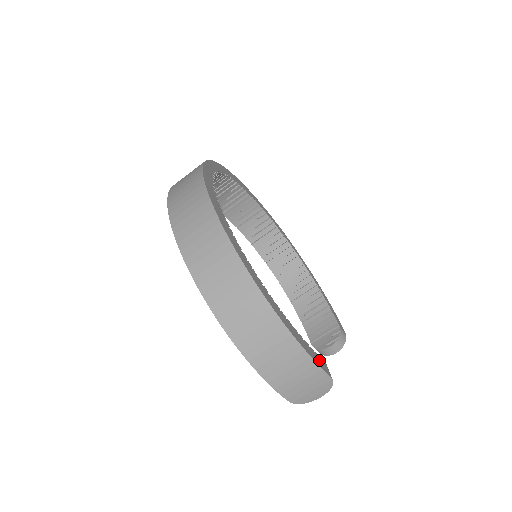
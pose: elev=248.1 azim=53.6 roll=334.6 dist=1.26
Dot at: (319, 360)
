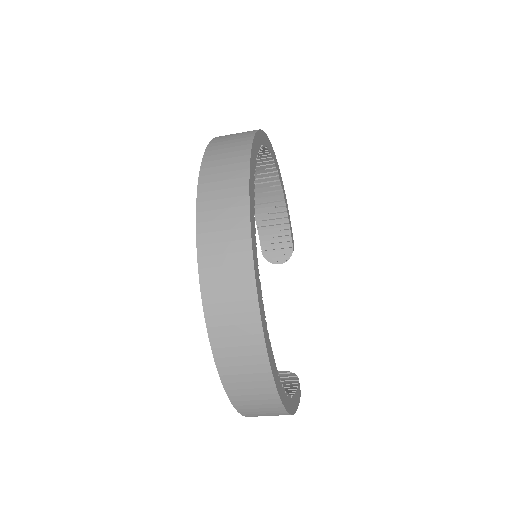
Dot at: (299, 392)
